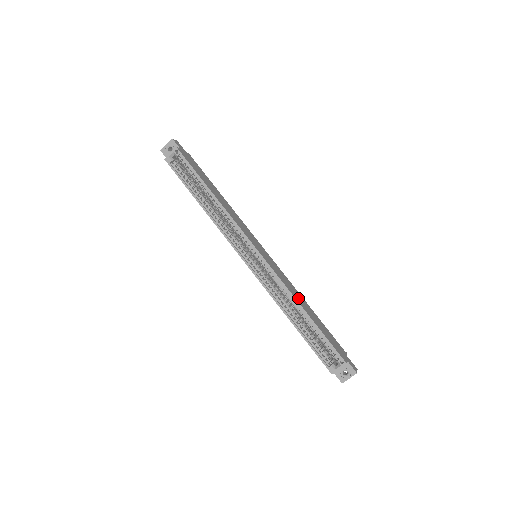
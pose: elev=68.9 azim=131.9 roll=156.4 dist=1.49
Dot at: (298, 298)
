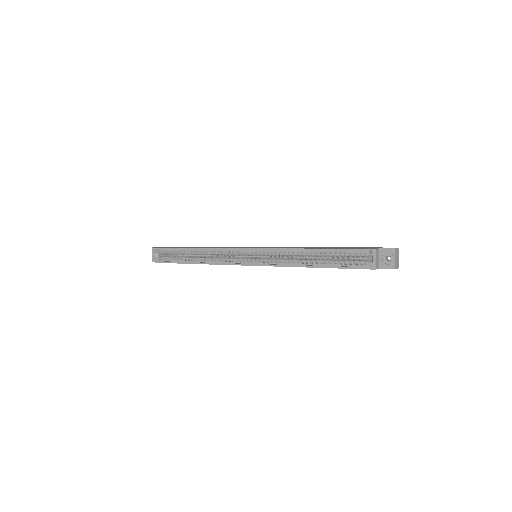
Dot at: occluded
